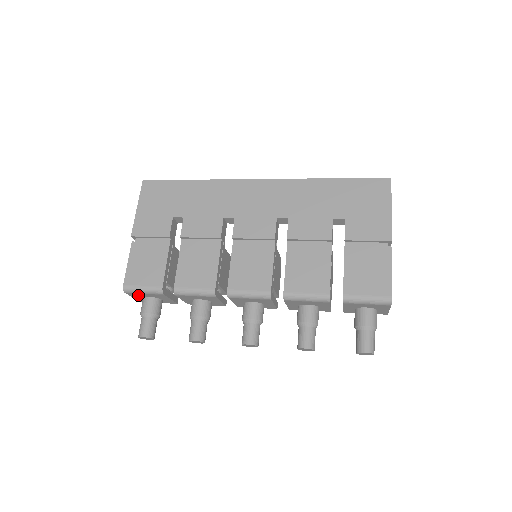
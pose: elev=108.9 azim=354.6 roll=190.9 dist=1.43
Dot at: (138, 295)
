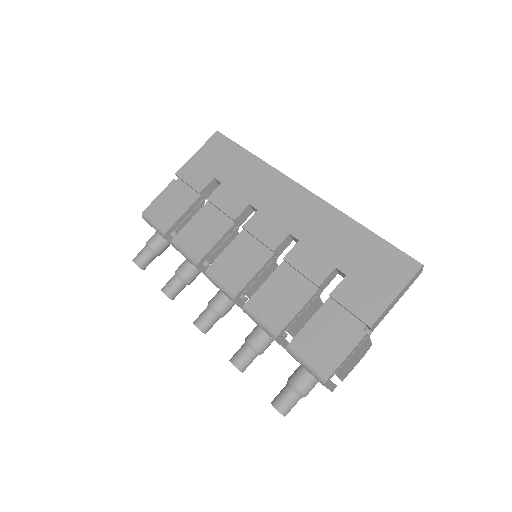
Dot at: occluded
